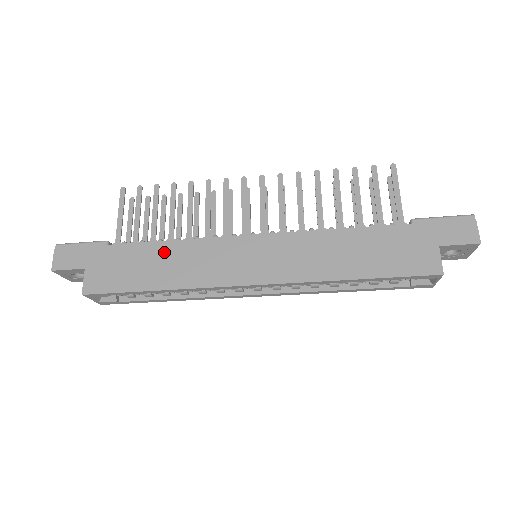
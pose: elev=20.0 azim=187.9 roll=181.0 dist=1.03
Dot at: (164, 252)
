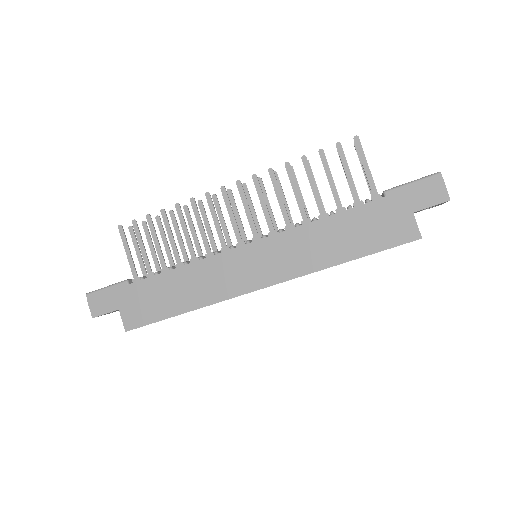
Dot at: (178, 279)
